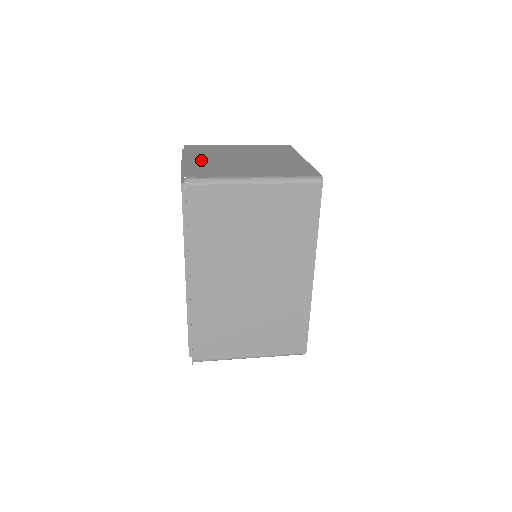
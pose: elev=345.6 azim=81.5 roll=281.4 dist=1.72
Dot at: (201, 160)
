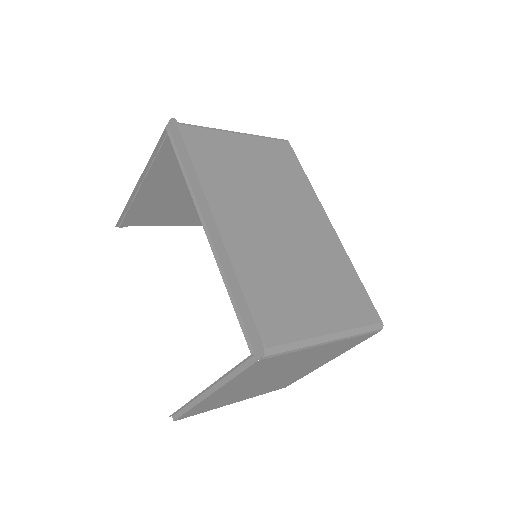
Dot at: occluded
